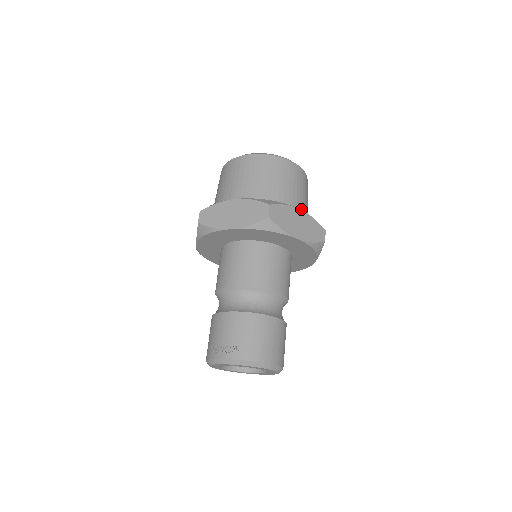
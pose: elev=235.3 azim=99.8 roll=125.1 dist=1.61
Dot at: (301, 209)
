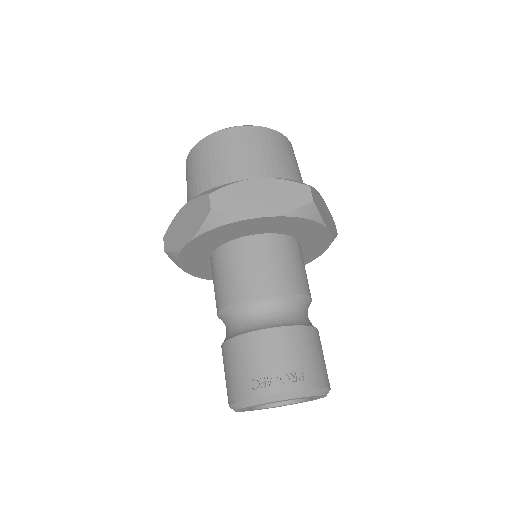
Dot at: occluded
